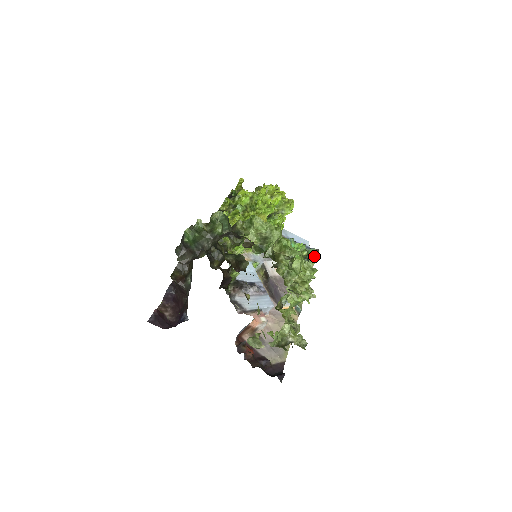
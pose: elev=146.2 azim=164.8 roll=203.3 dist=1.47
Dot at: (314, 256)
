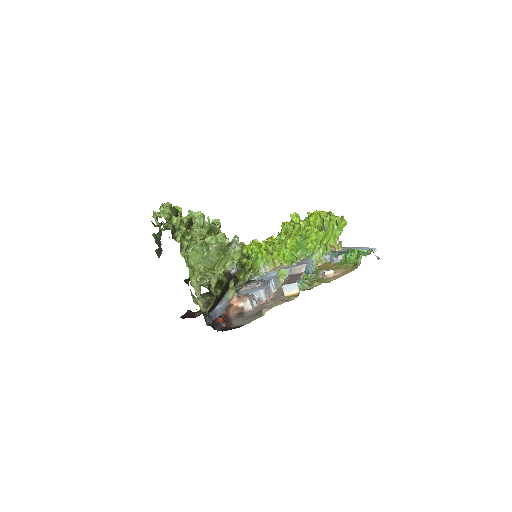
Dot at: (360, 254)
